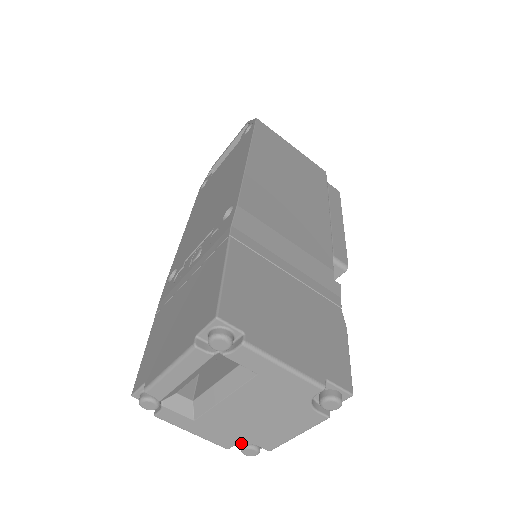
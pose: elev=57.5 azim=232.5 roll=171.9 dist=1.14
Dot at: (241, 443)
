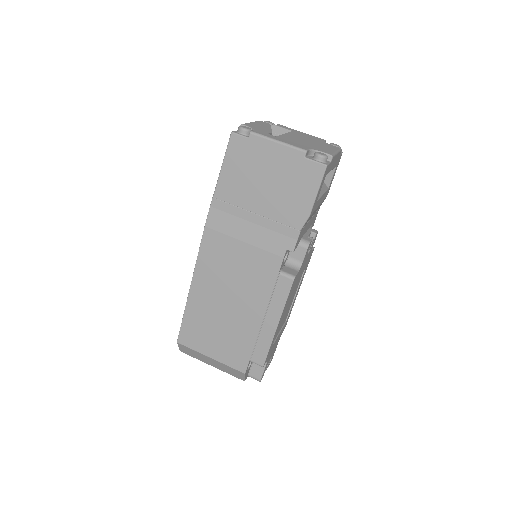
Dot at: (311, 149)
